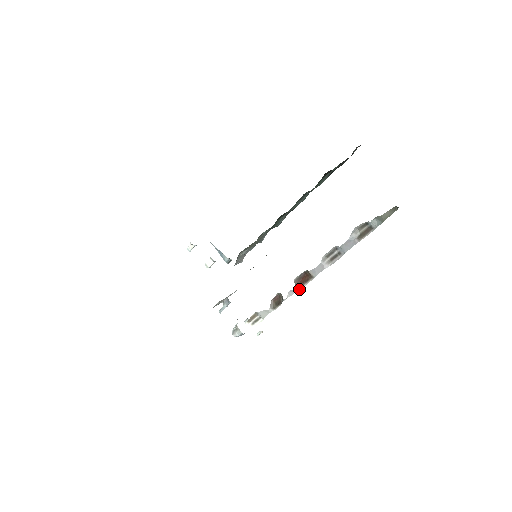
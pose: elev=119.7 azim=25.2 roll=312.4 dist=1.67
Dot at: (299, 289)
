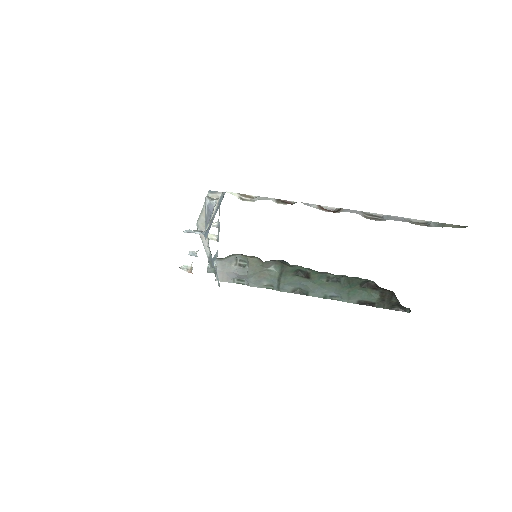
Dot at: (318, 208)
